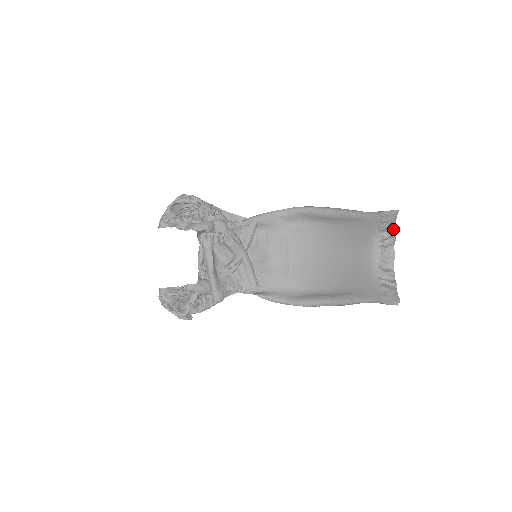
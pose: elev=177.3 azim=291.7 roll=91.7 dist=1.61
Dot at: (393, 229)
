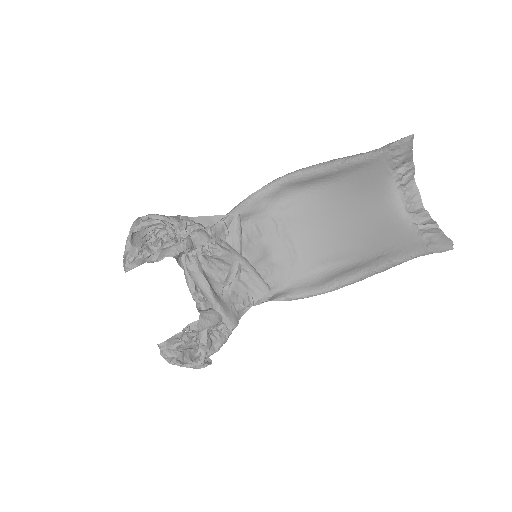
Dot at: (409, 160)
